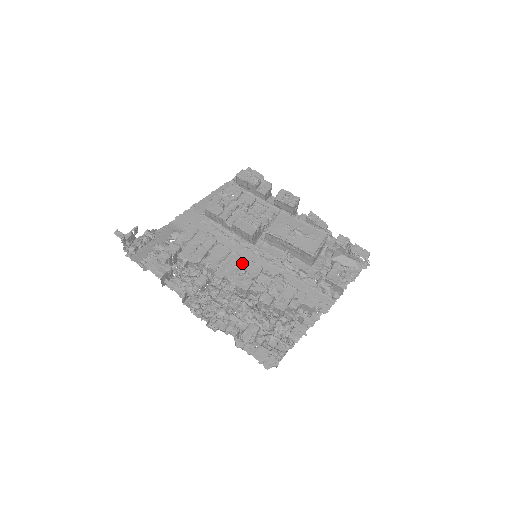
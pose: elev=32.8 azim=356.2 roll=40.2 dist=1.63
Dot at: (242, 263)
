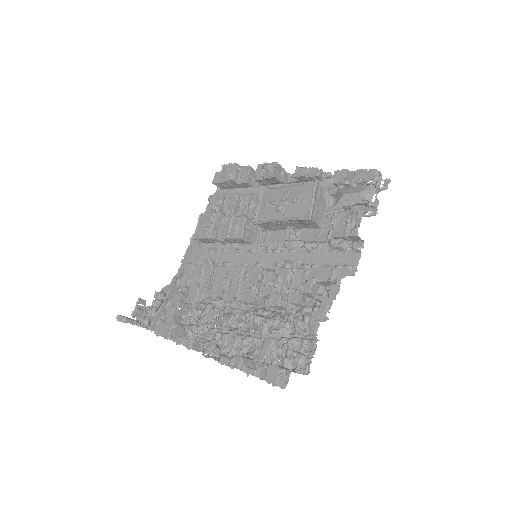
Dot at: (244, 273)
